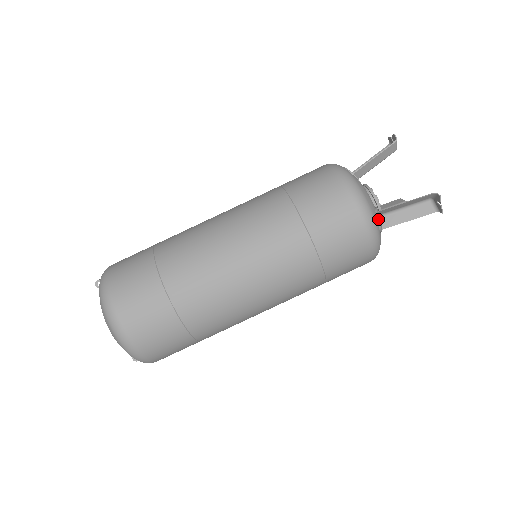
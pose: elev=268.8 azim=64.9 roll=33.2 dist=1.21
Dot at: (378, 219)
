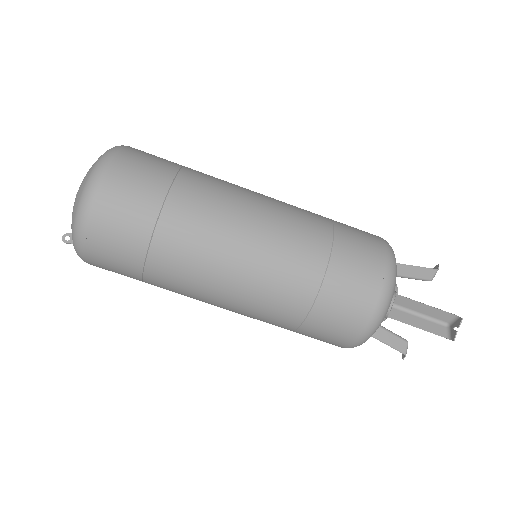
Dot at: (394, 297)
